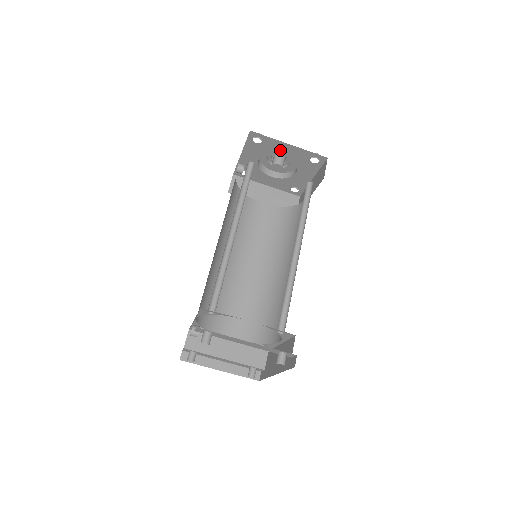
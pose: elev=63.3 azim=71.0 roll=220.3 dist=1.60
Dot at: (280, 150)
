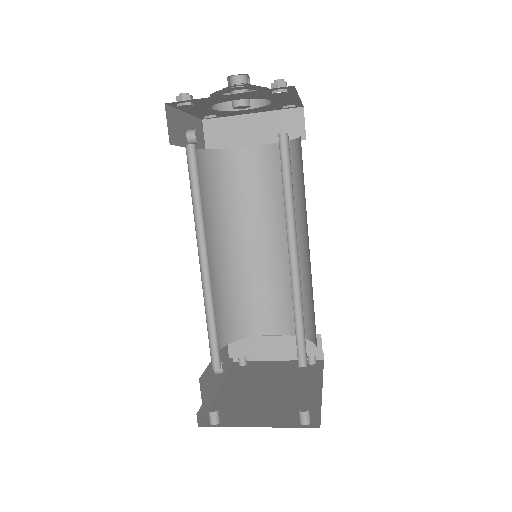
Dot at: (224, 99)
